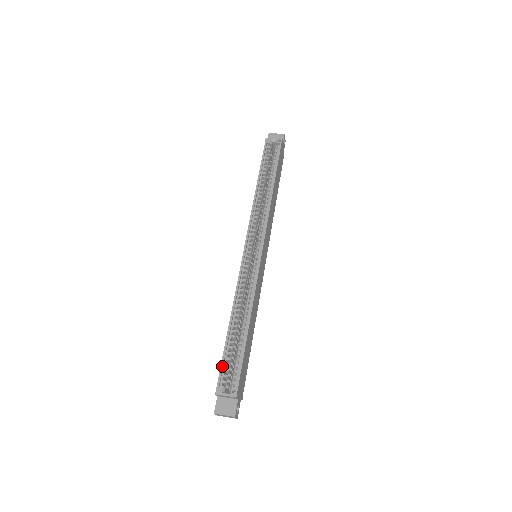
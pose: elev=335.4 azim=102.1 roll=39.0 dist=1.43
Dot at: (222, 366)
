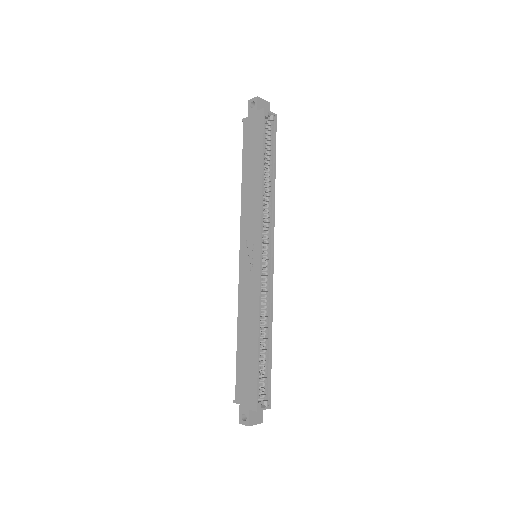
Dot at: (259, 384)
